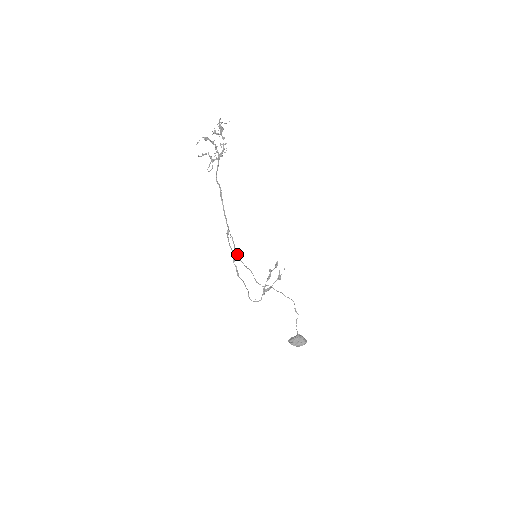
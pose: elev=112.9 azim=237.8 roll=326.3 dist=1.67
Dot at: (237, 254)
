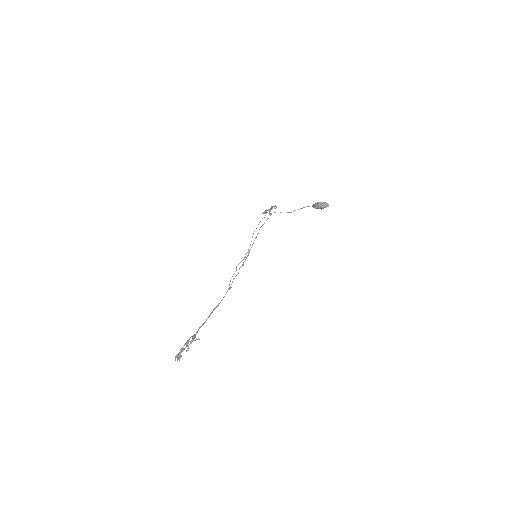
Dot at: occluded
